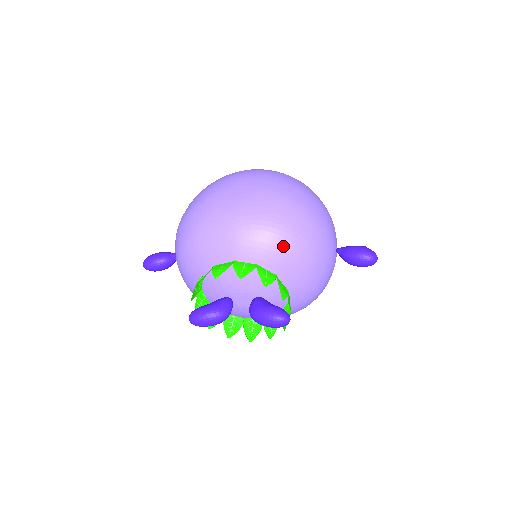
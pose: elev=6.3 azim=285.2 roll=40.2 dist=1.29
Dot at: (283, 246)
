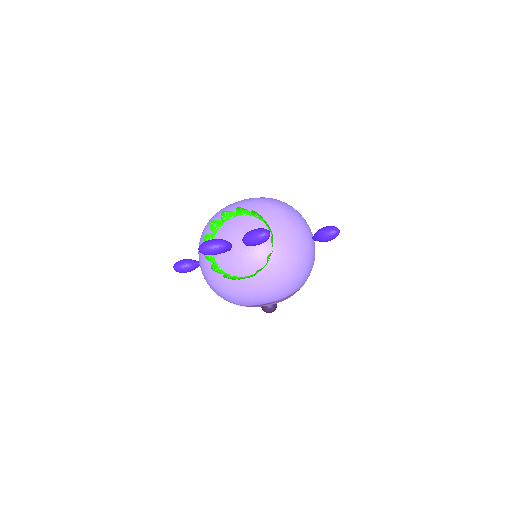
Dot at: (270, 208)
